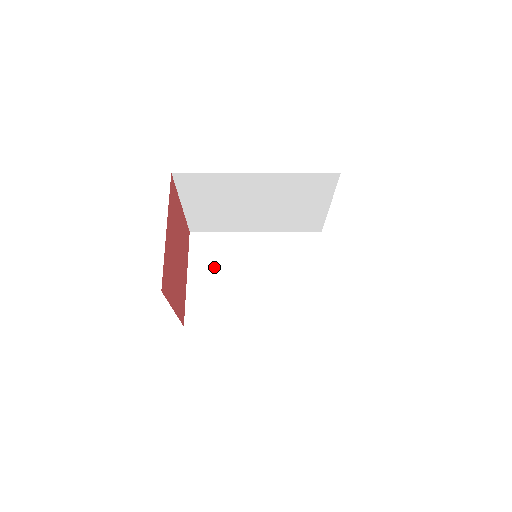
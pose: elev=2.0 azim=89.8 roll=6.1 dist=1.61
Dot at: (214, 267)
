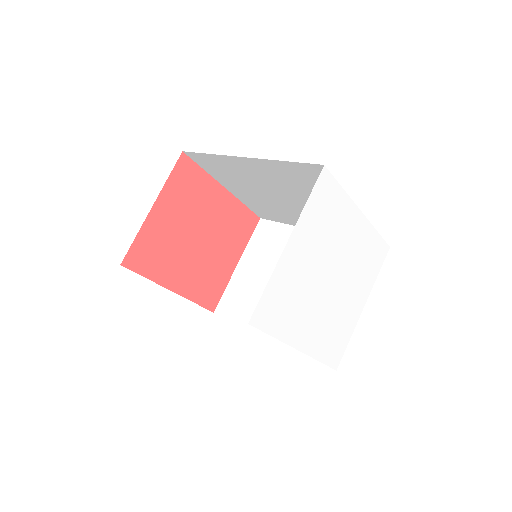
Dot at: (262, 261)
